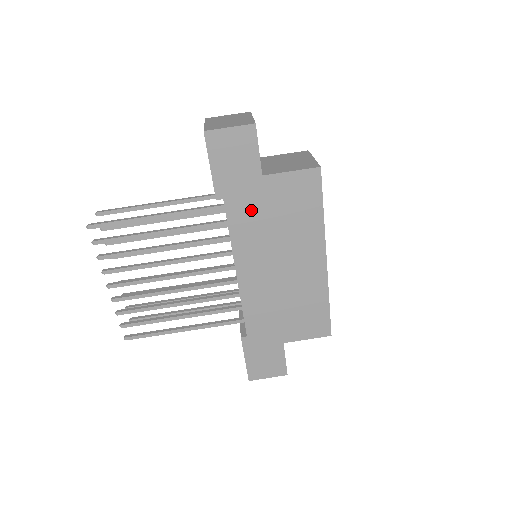
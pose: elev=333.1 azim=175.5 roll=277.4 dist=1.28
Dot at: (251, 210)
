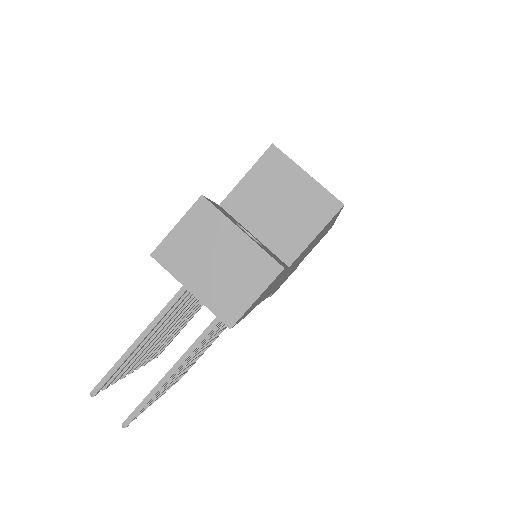
Dot at: occluded
